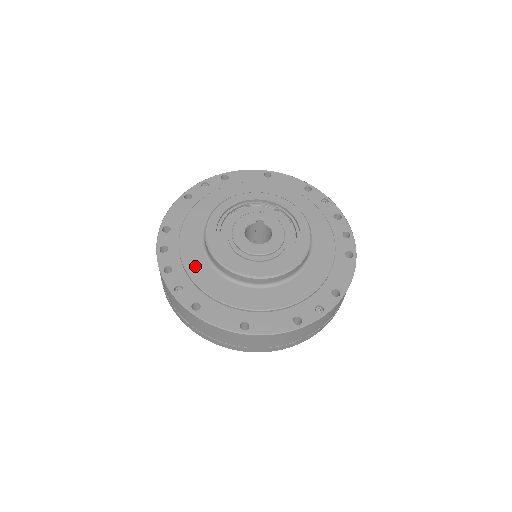
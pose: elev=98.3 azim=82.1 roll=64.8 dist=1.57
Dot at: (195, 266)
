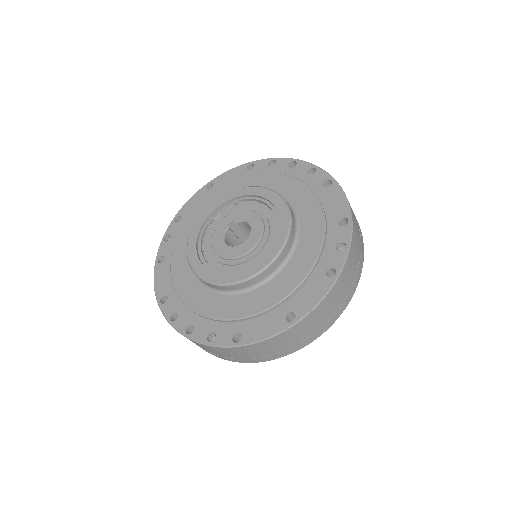
Dot at: (209, 306)
